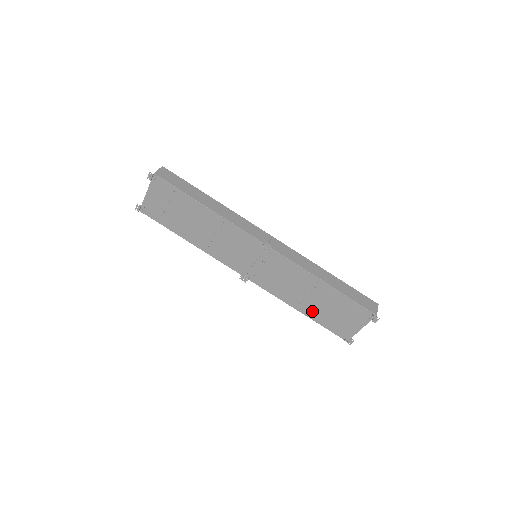
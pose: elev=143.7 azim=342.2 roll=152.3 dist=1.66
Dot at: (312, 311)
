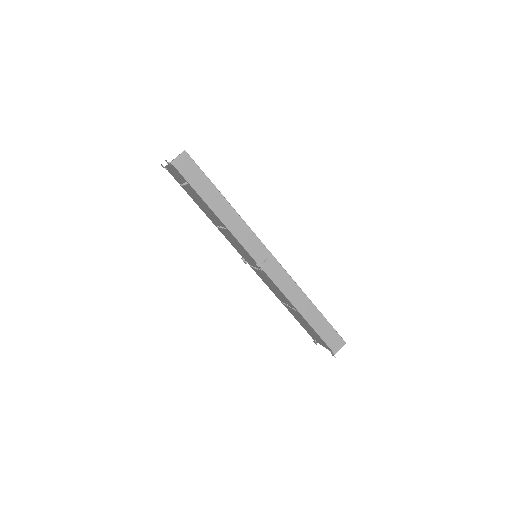
Dot at: (291, 312)
